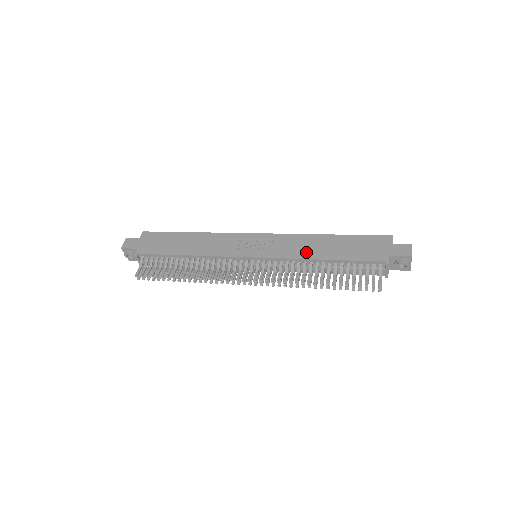
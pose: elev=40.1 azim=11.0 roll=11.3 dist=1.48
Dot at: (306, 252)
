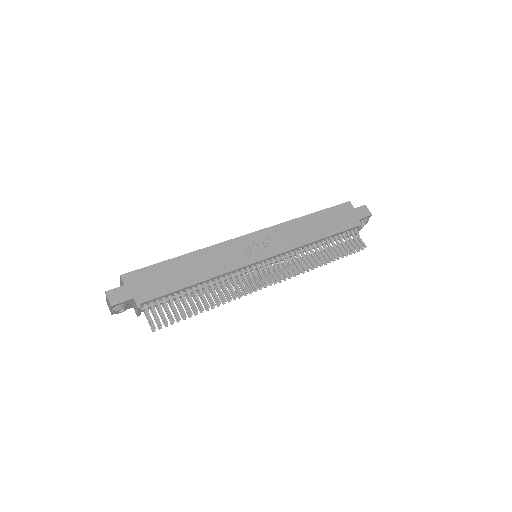
Dot at: (303, 238)
